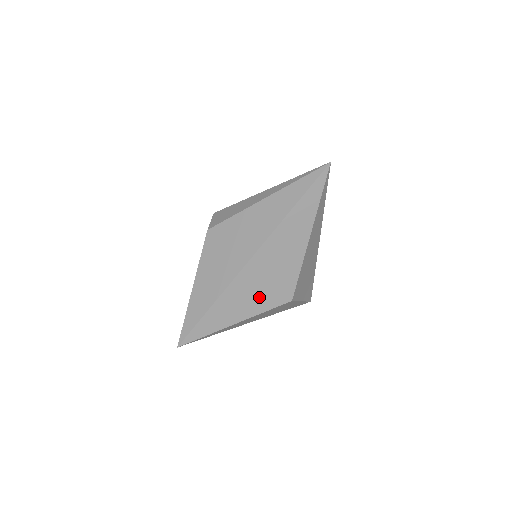
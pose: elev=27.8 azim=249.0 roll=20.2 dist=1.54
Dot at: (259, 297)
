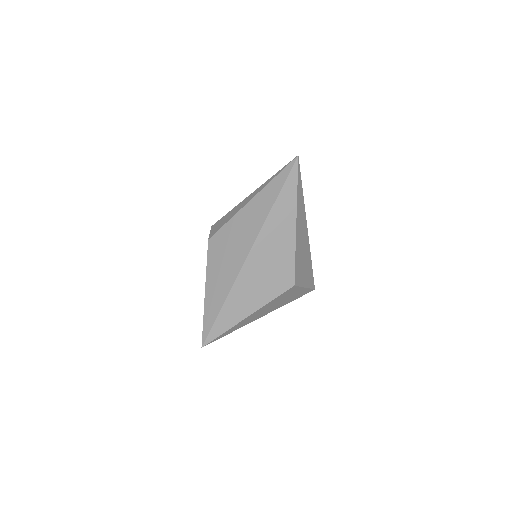
Dot at: (264, 287)
